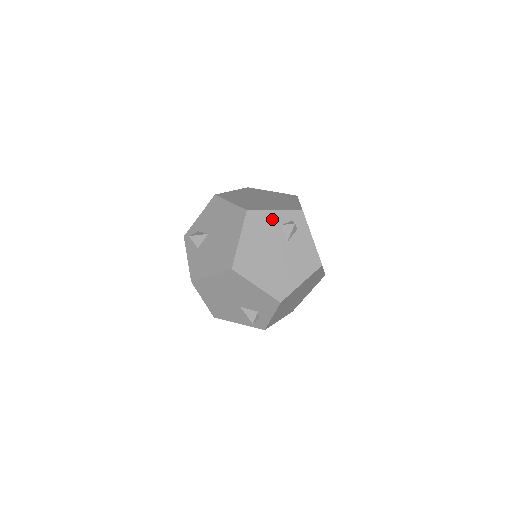
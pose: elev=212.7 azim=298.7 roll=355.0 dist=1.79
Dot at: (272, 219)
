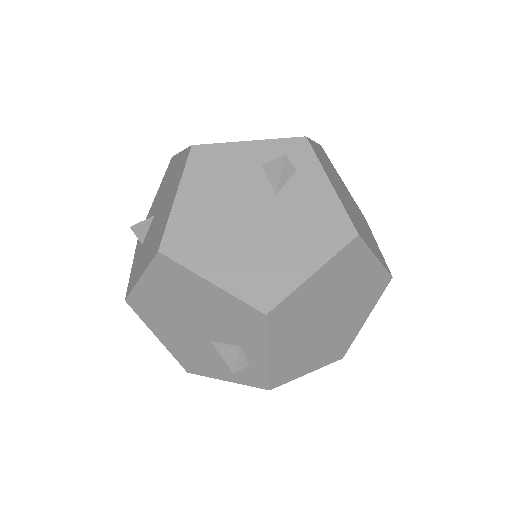
Dot at: (242, 156)
